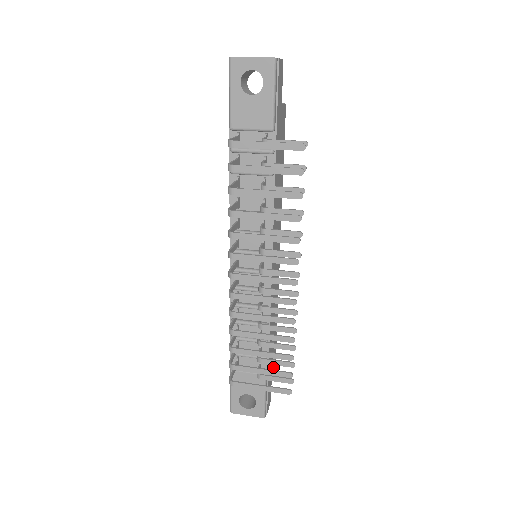
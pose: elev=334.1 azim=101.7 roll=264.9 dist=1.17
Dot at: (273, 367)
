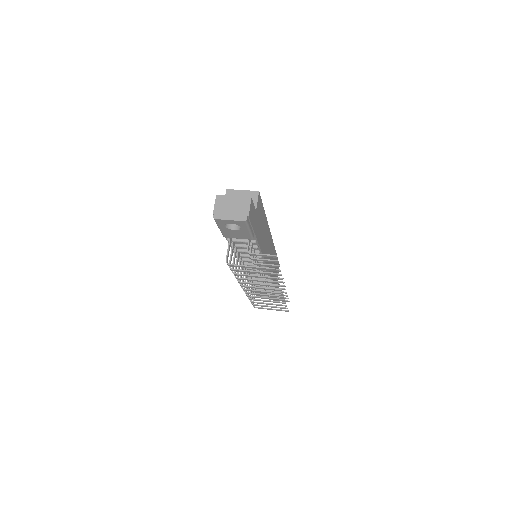
Dot at: occluded
